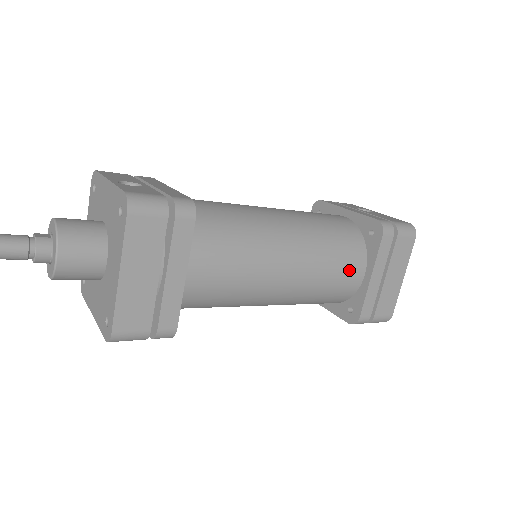
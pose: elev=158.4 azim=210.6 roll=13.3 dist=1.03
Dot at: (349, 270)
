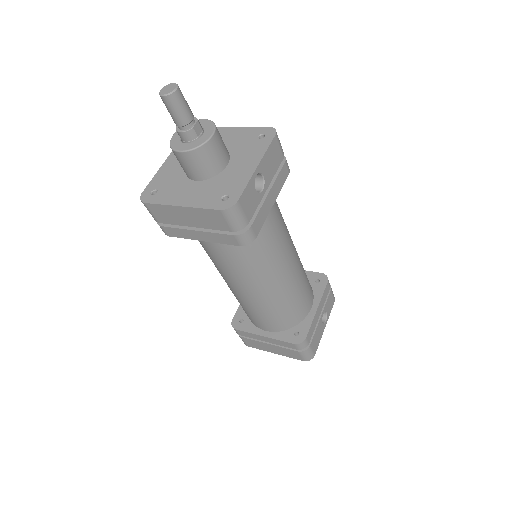
Dot at: (264, 323)
